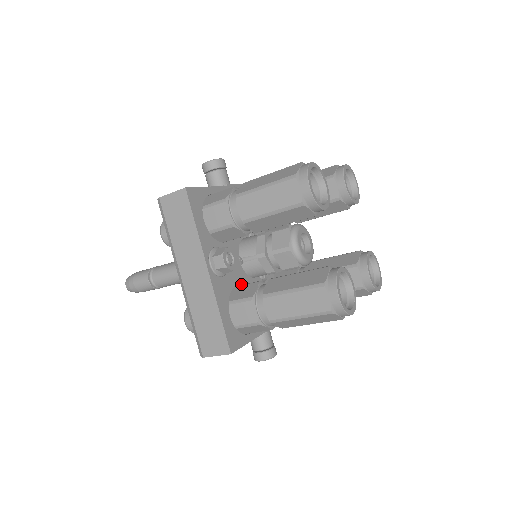
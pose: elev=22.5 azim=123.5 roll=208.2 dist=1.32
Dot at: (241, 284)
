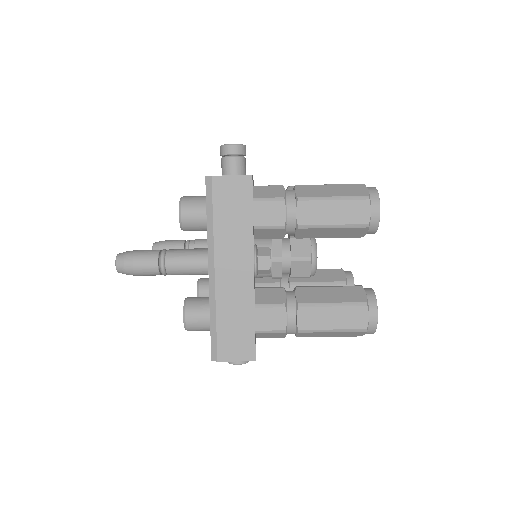
Dot at: occluded
